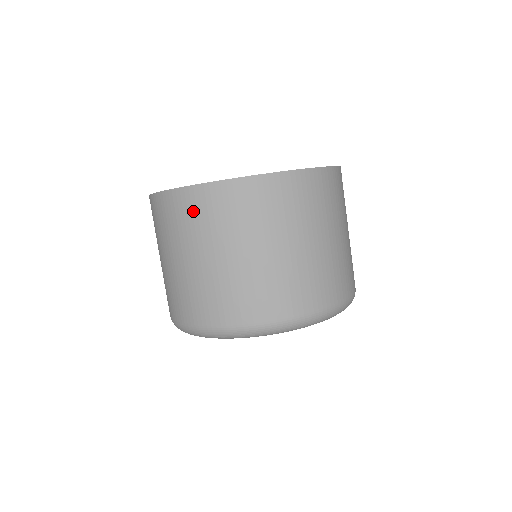
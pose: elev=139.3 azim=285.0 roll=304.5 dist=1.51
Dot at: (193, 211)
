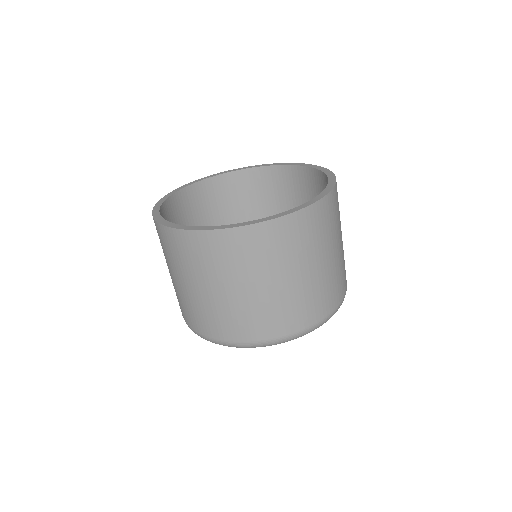
Dot at: (185, 250)
